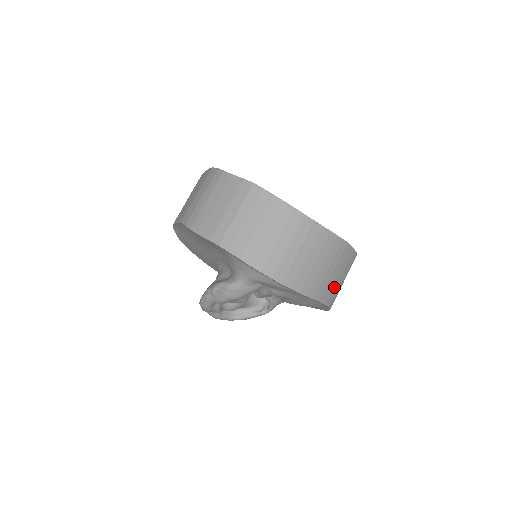
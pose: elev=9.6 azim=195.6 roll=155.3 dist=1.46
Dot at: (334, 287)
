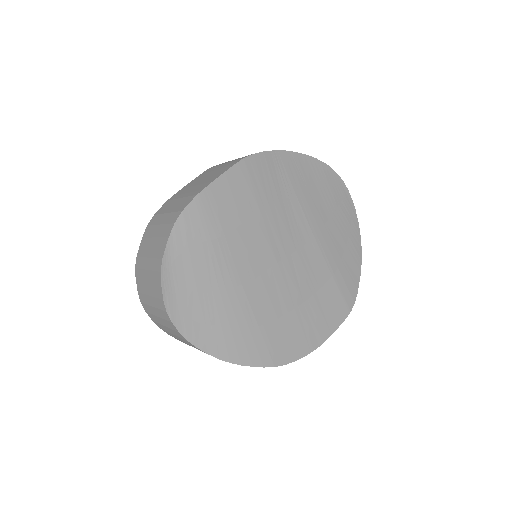
Dot at: occluded
